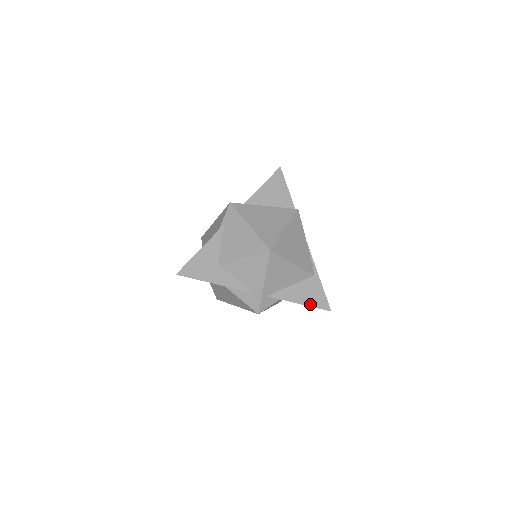
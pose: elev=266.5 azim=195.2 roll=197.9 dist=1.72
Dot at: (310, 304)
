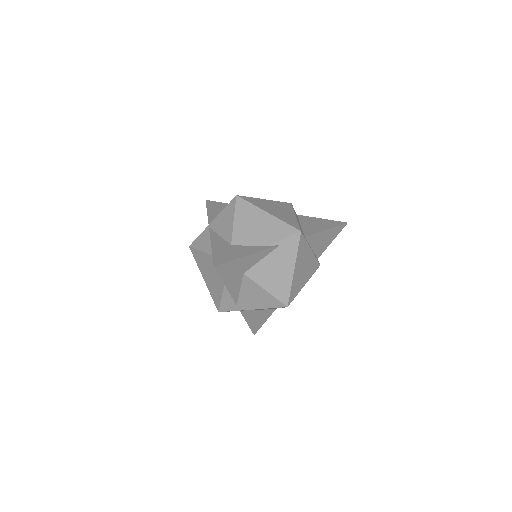
Dot at: (251, 326)
